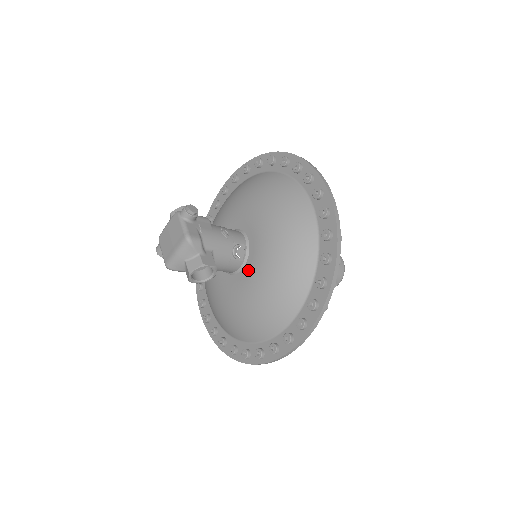
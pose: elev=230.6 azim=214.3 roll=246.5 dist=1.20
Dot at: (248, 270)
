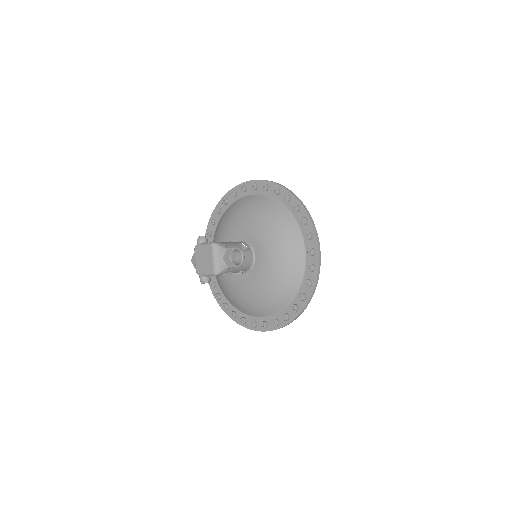
Dot at: (258, 250)
